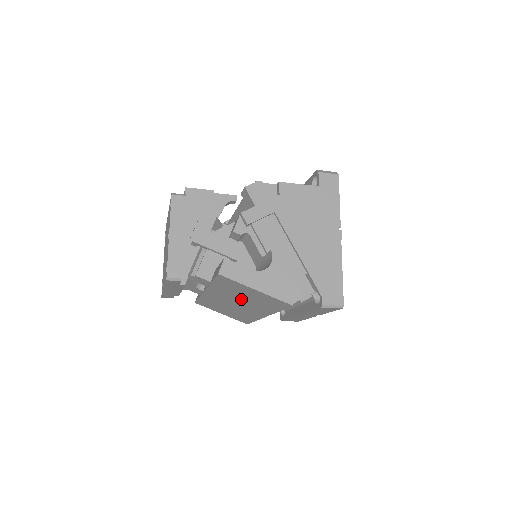
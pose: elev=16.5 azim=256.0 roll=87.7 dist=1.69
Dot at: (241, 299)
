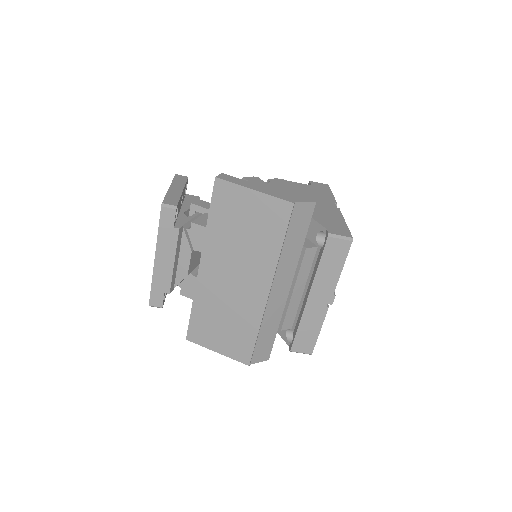
Dot at: (239, 249)
